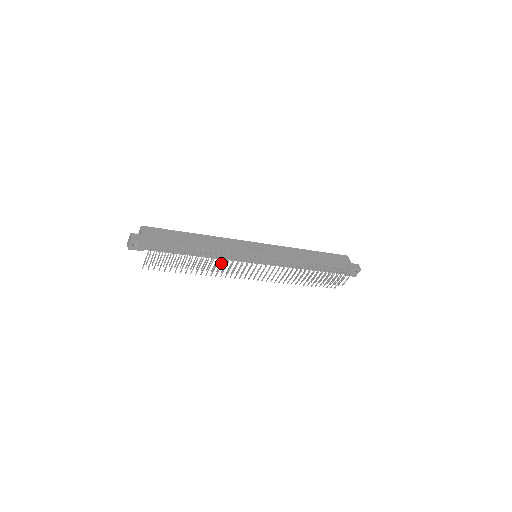
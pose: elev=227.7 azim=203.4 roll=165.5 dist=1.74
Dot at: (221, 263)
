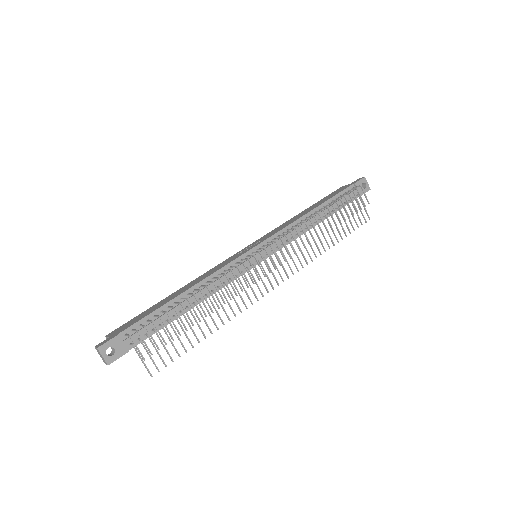
Dot at: (222, 283)
